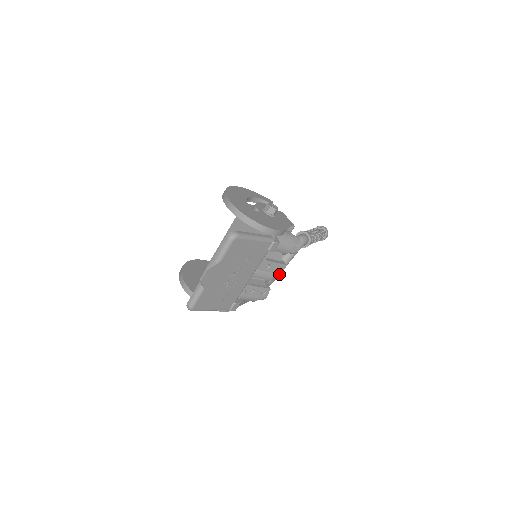
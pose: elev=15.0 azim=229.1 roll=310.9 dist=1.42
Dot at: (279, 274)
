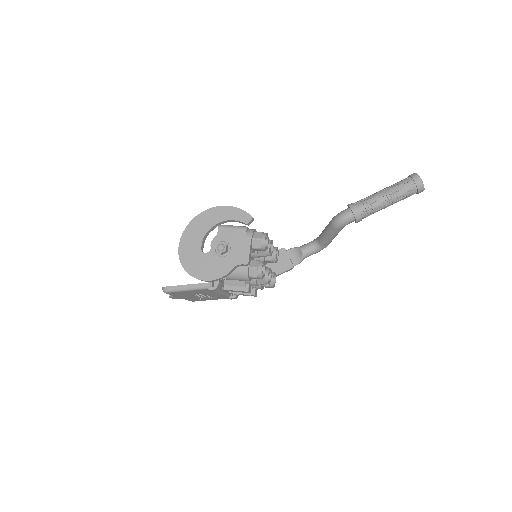
Dot at: (264, 283)
